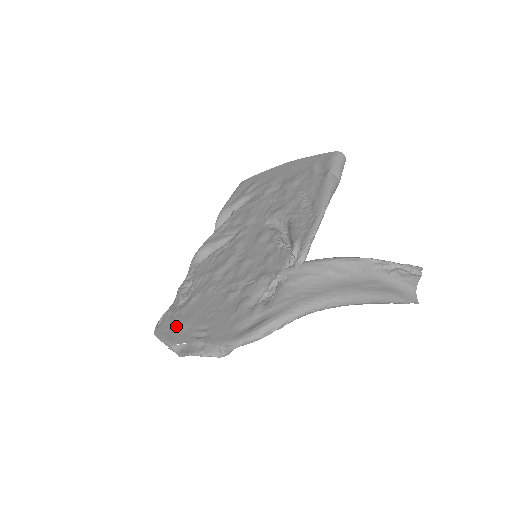
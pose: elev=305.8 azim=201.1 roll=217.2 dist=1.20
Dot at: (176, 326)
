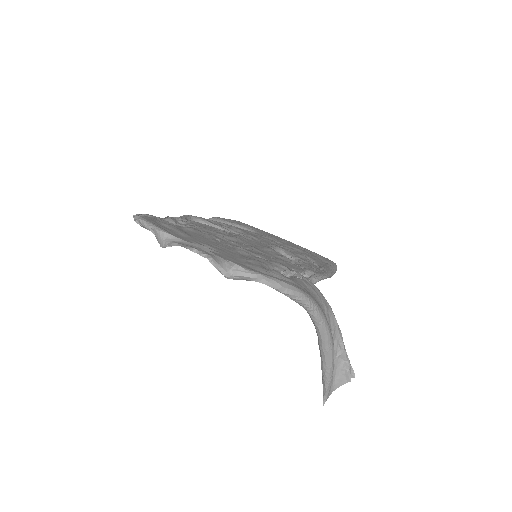
Dot at: (169, 228)
